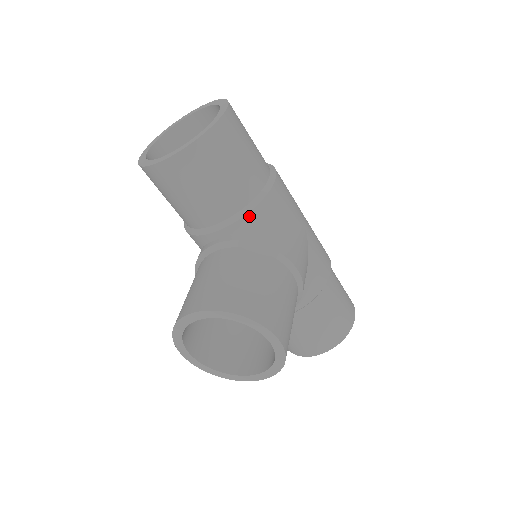
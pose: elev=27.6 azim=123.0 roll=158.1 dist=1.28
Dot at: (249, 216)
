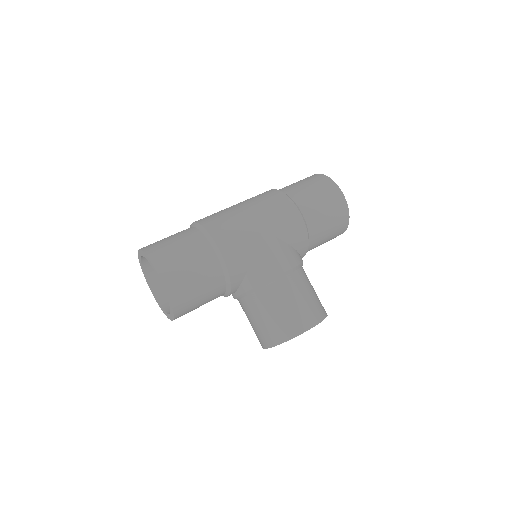
Dot at: (233, 283)
